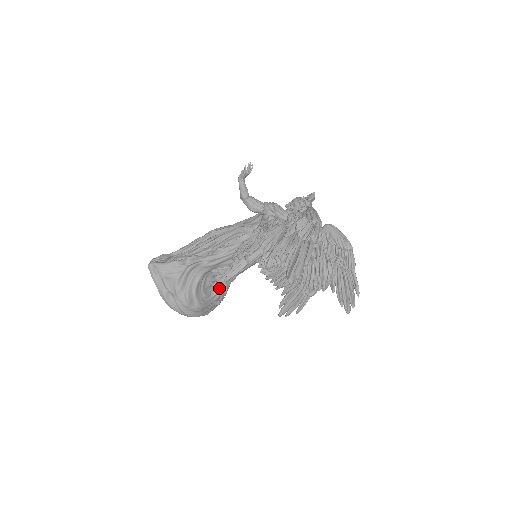
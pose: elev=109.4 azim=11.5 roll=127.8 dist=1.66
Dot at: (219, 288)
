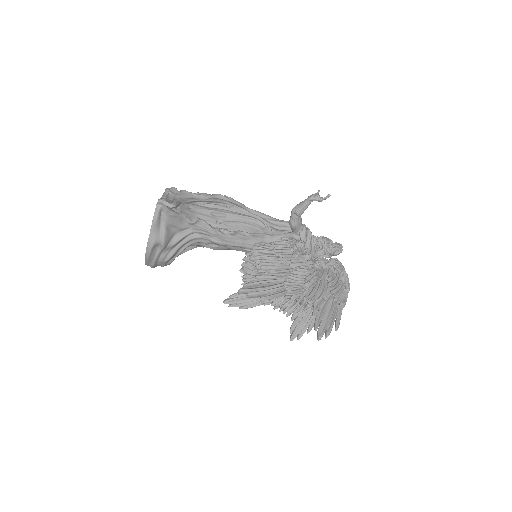
Dot at: (188, 249)
